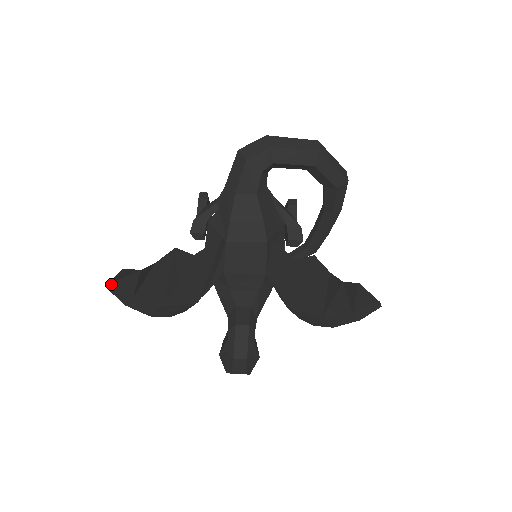
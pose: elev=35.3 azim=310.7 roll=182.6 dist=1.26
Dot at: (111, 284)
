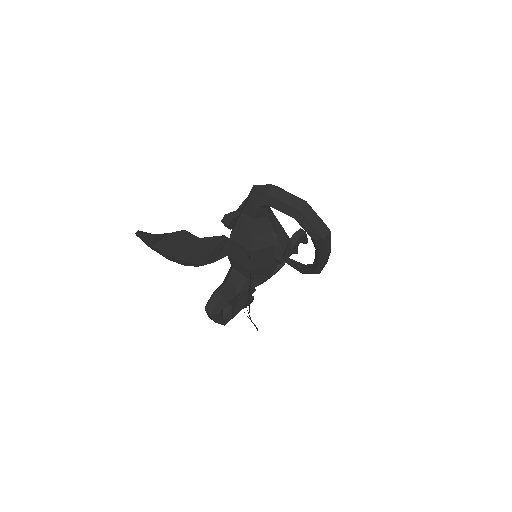
Dot at: (138, 234)
